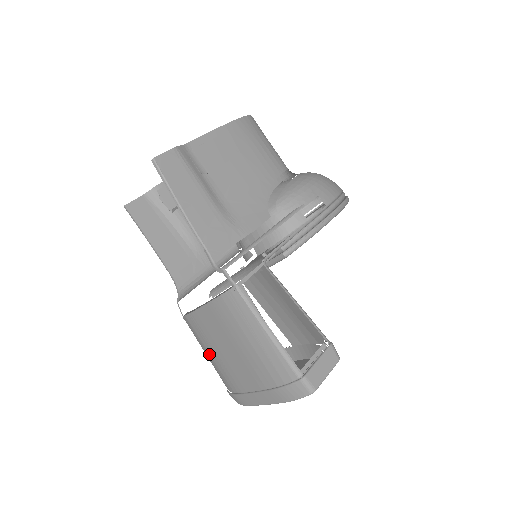
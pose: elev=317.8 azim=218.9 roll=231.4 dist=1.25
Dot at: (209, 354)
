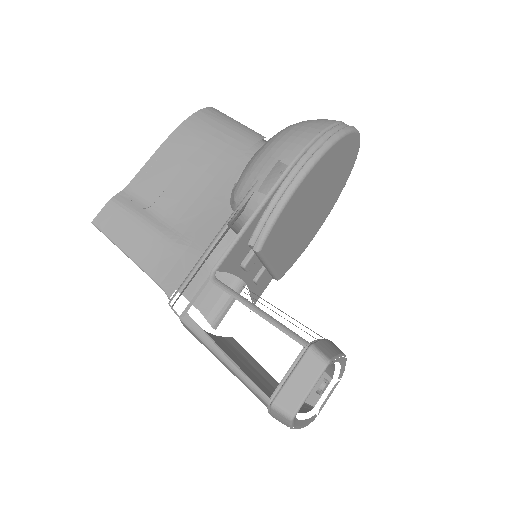
Dot at: occluded
